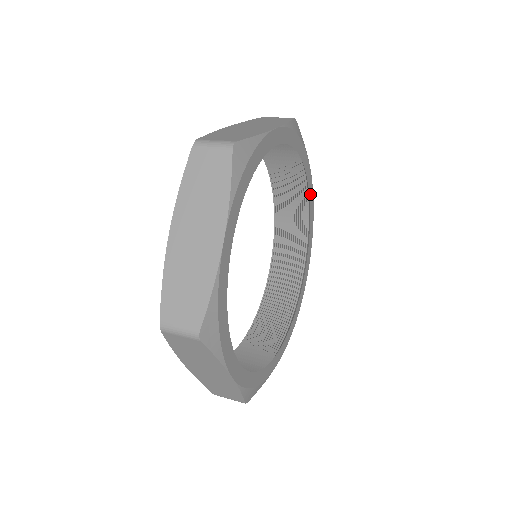
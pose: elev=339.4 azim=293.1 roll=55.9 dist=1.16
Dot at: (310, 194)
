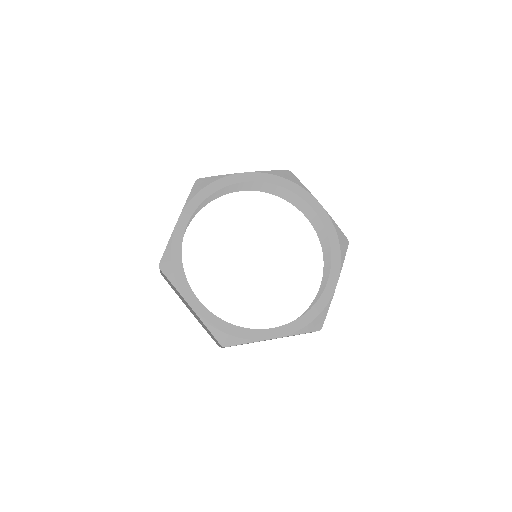
Dot at: (324, 296)
